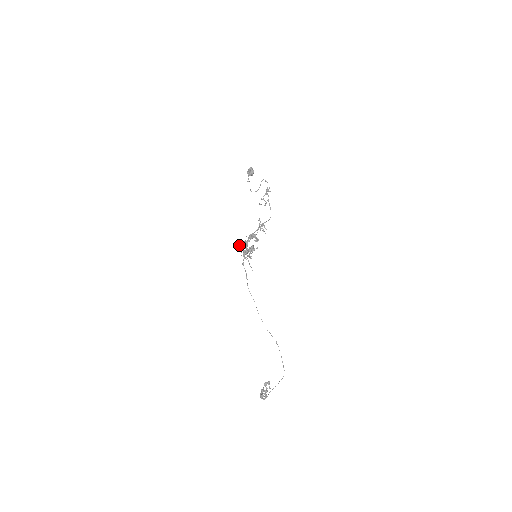
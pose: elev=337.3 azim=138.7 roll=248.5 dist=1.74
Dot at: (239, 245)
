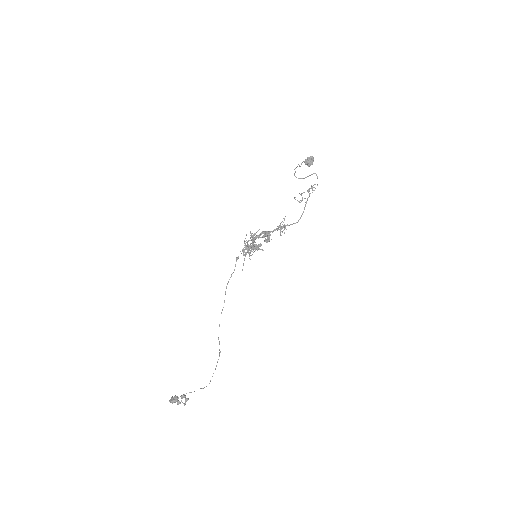
Dot at: (246, 235)
